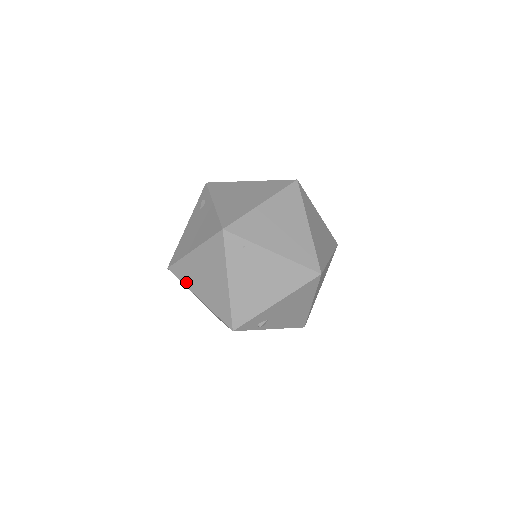
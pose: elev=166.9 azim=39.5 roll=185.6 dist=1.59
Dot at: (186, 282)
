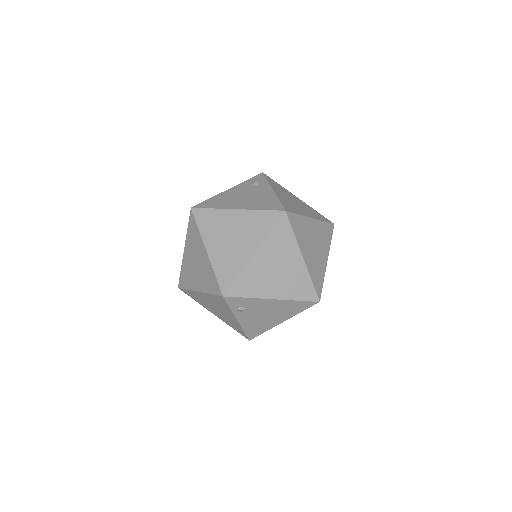
Dot at: (204, 230)
